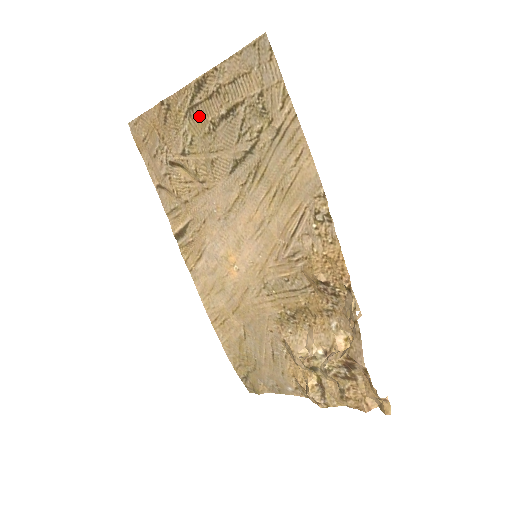
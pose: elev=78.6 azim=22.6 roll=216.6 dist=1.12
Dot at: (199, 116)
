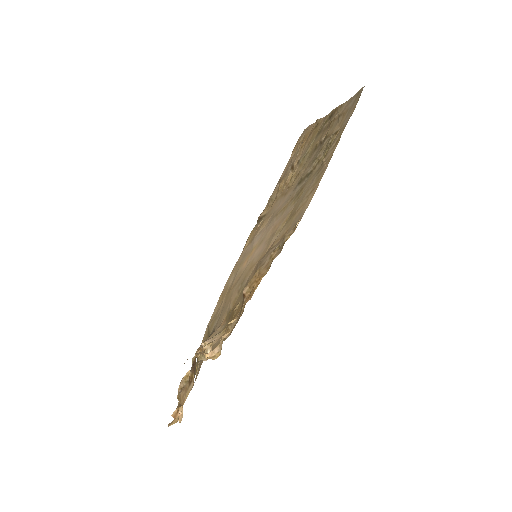
Dot at: (318, 138)
